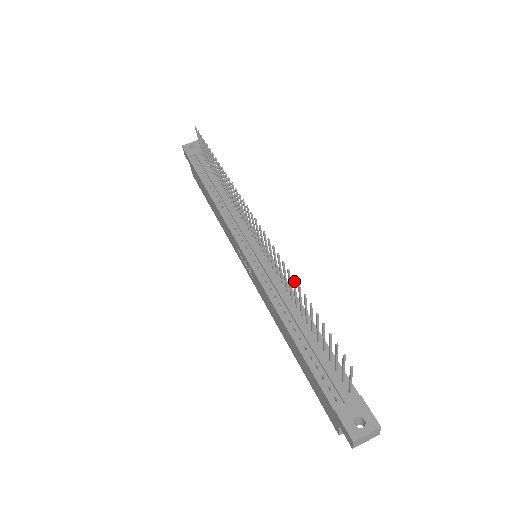
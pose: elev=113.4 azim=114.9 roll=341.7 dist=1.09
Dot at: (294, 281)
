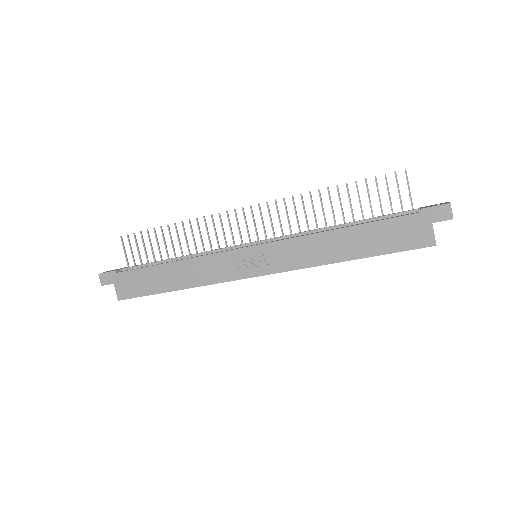
Dot at: (320, 194)
